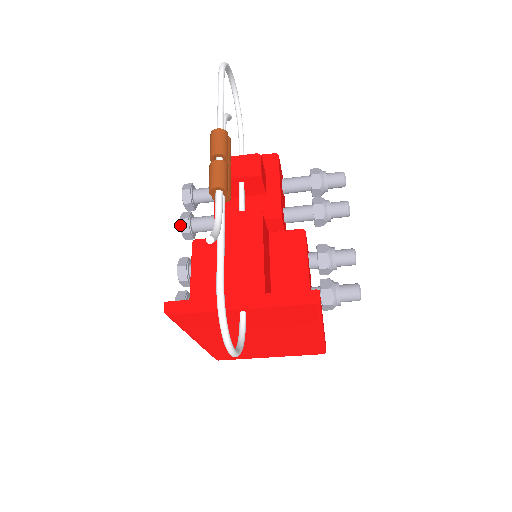
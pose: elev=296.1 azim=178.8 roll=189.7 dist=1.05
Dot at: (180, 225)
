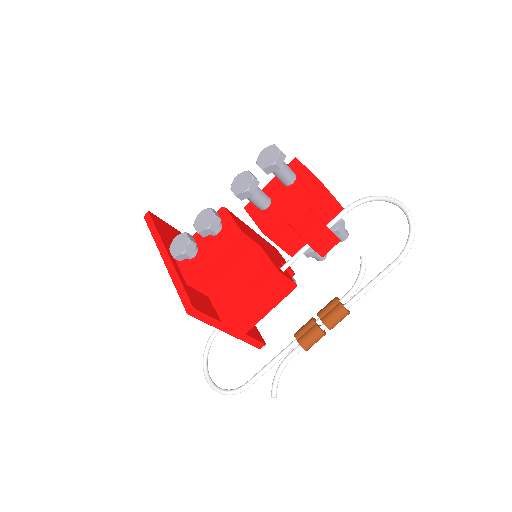
Dot at: (243, 193)
